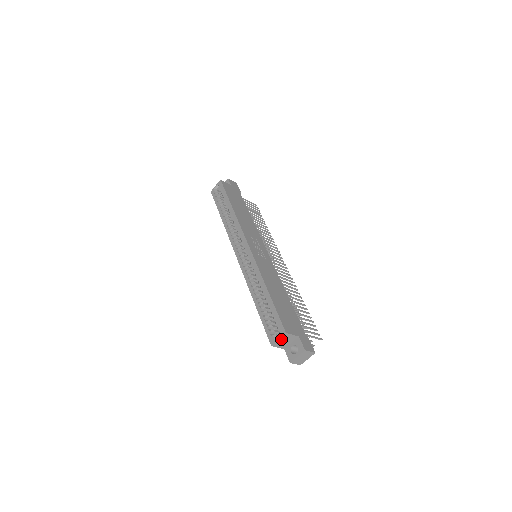
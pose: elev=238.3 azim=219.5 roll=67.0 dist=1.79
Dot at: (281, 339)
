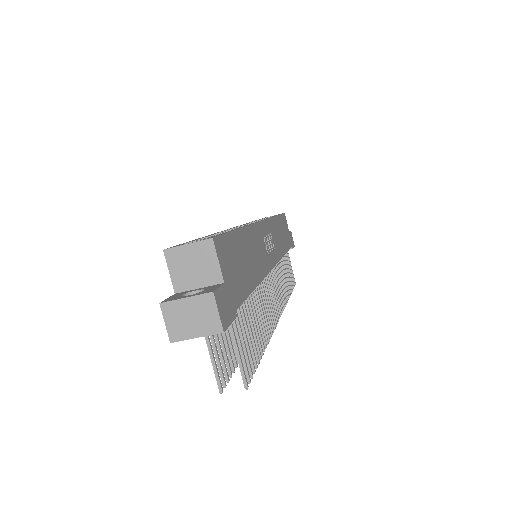
Dot at: (192, 249)
